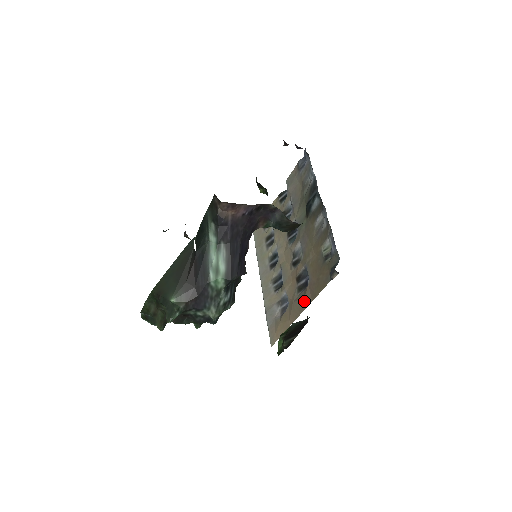
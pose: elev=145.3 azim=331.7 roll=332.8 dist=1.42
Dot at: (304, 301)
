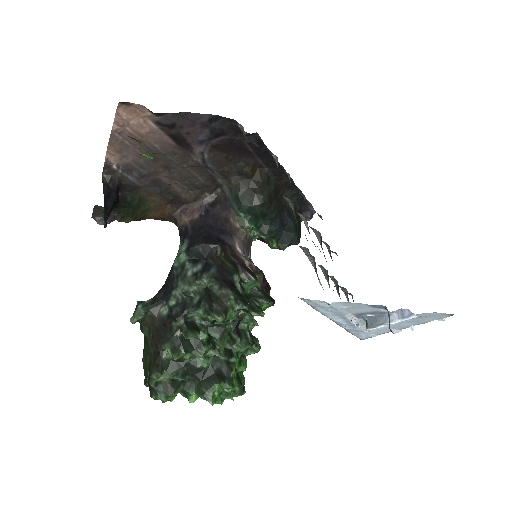
Dot at: occluded
